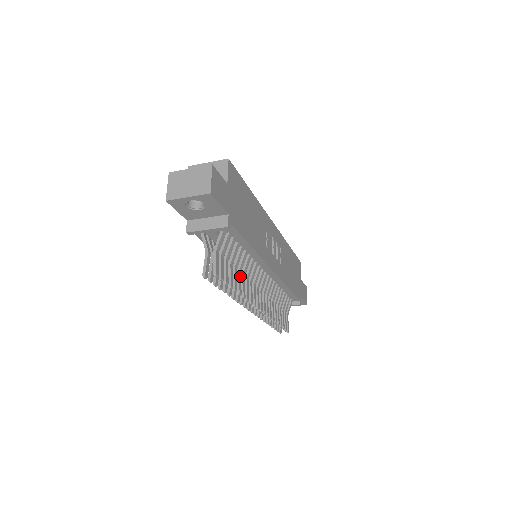
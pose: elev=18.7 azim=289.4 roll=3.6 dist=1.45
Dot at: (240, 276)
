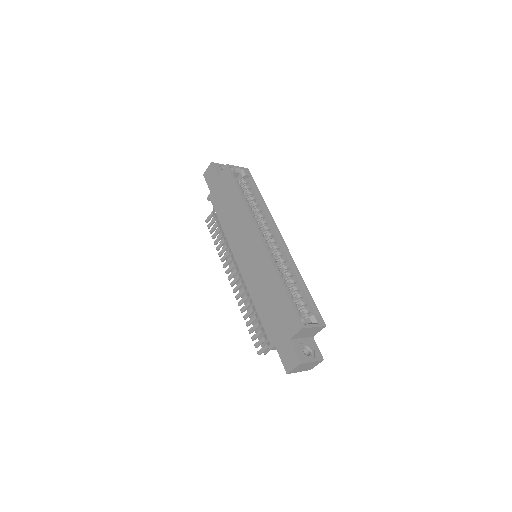
Dot at: occluded
